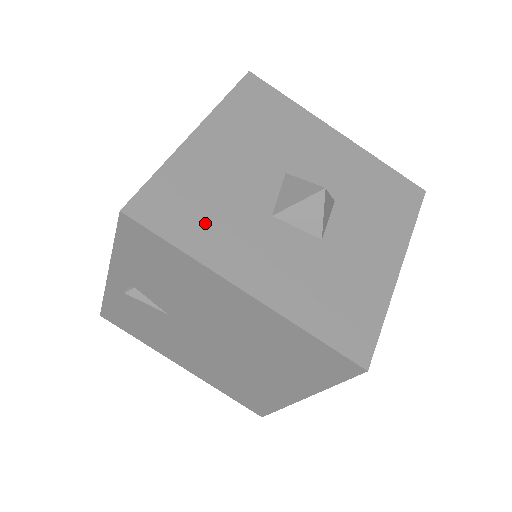
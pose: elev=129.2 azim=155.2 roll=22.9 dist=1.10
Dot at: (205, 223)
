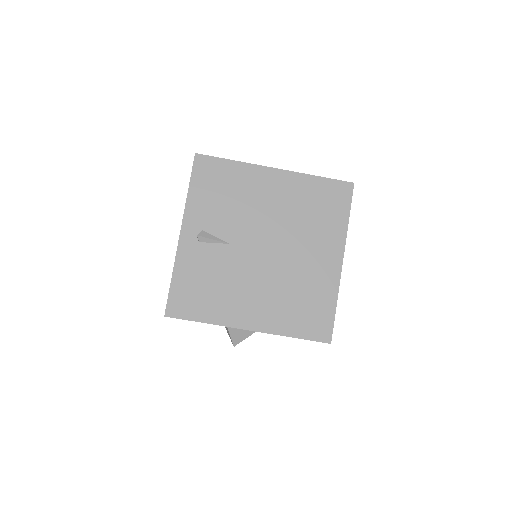
Dot at: occluded
